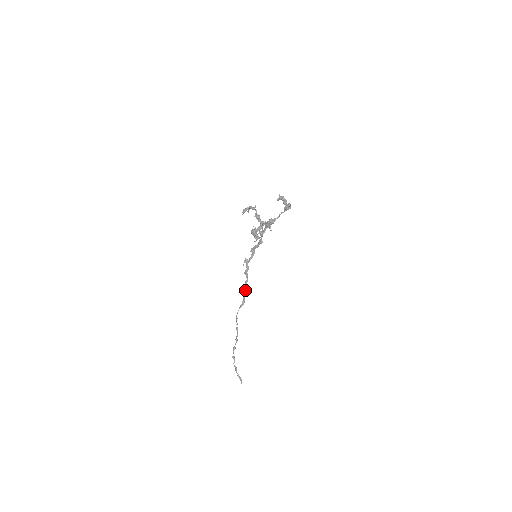
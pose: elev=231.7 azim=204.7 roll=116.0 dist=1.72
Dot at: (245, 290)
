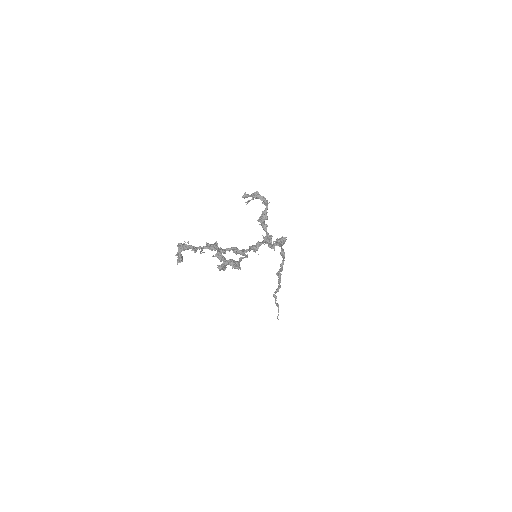
Dot at: (282, 263)
